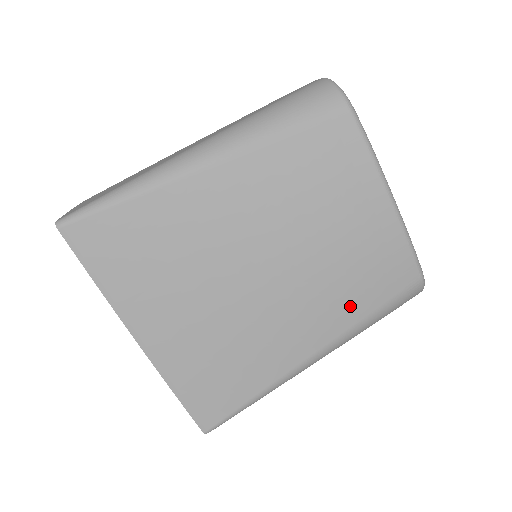
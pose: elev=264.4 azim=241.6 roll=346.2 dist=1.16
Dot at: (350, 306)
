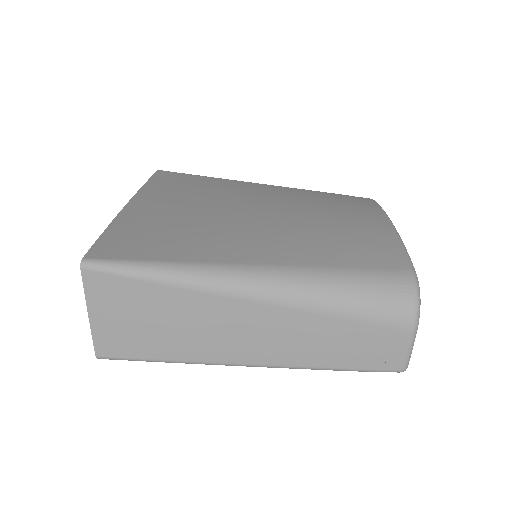
Dot at: (321, 252)
